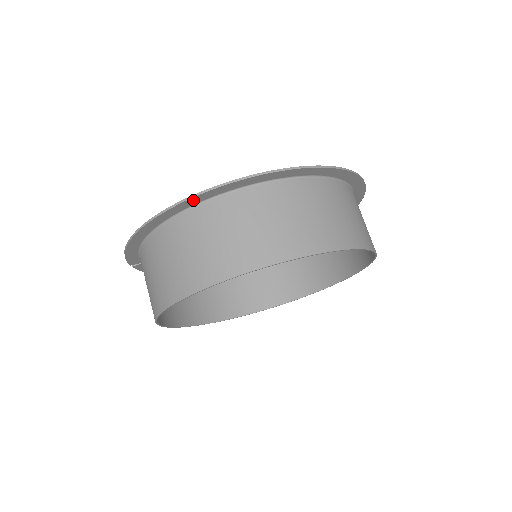
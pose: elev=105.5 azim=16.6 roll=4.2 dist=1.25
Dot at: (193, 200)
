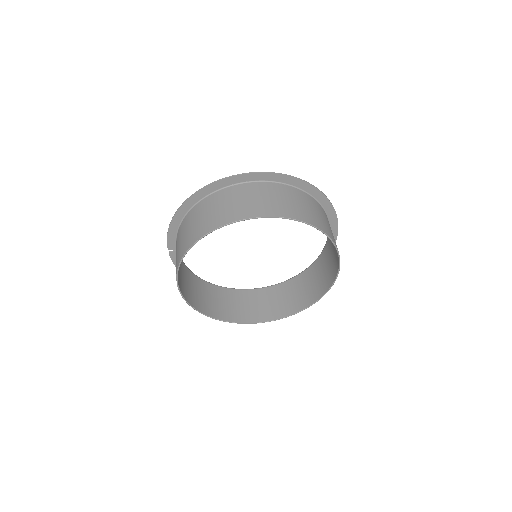
Dot at: (221, 183)
